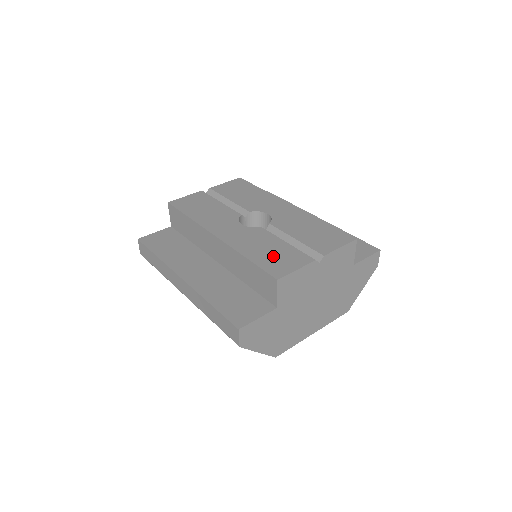
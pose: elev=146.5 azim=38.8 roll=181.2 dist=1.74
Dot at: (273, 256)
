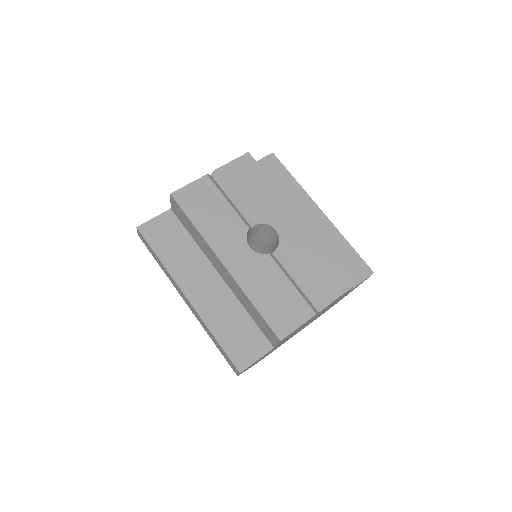
Dot at: (278, 304)
